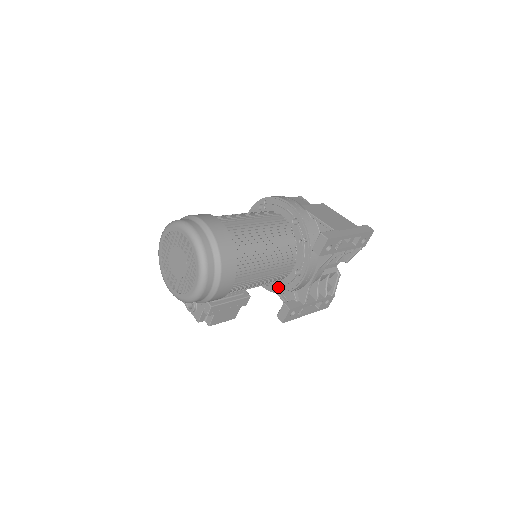
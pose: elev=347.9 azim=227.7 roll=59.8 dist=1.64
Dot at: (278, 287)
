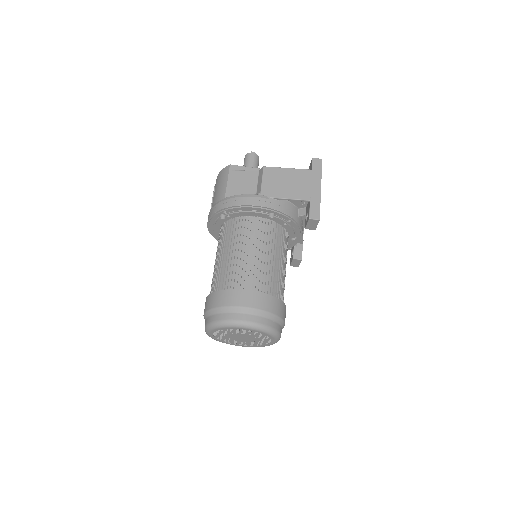
Dot at: occluded
